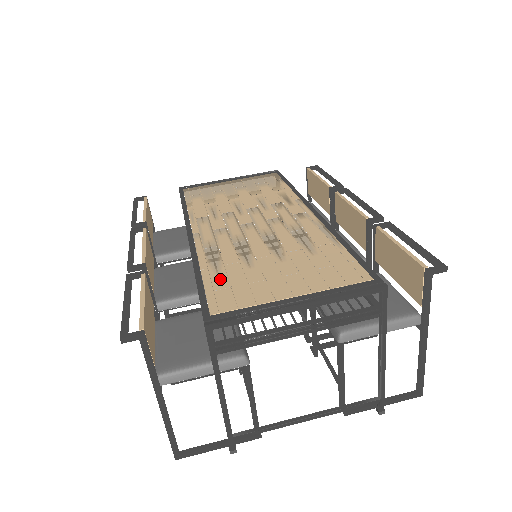
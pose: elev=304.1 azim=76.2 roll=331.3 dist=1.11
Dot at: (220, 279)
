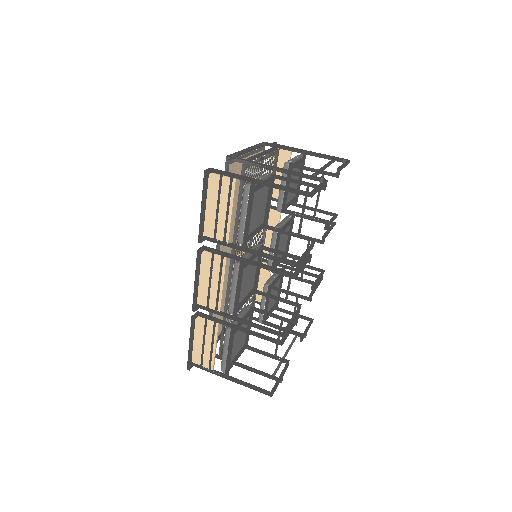
Dot at: occluded
